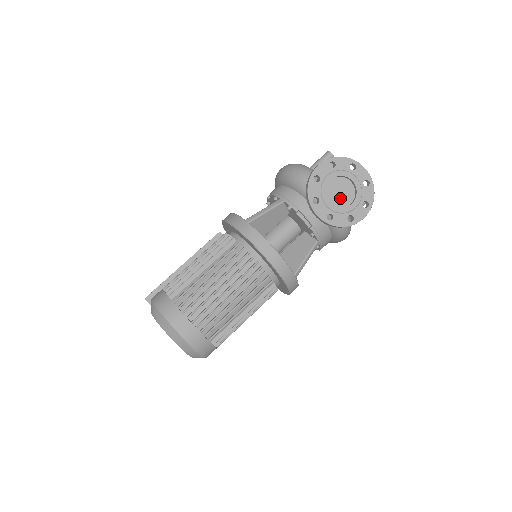
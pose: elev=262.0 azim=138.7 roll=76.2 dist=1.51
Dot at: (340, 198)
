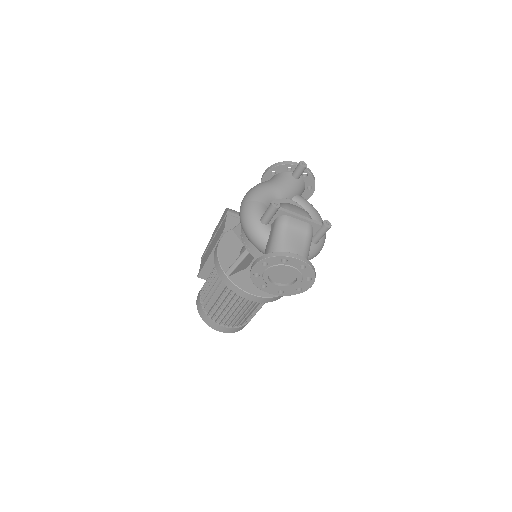
Dot at: (284, 278)
